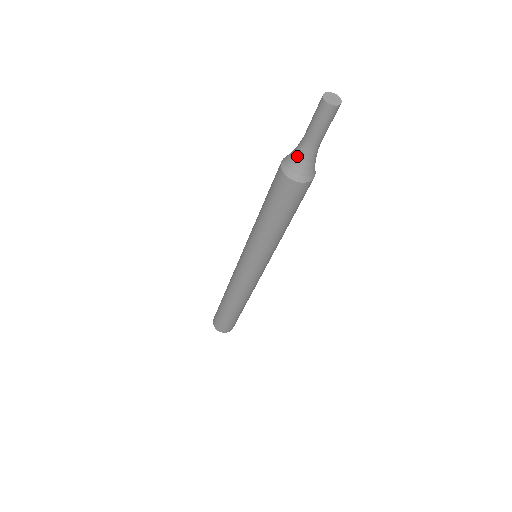
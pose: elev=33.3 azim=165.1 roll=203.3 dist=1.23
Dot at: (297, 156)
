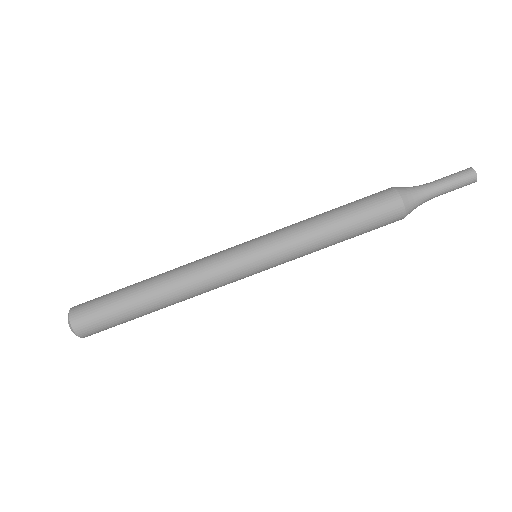
Dot at: (420, 195)
